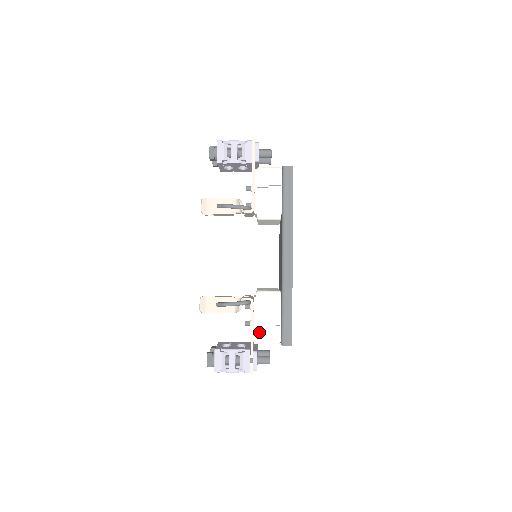
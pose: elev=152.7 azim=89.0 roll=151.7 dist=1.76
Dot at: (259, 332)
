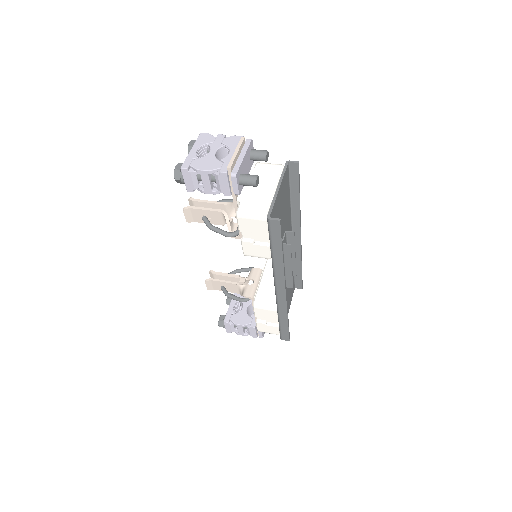
Dot at: (259, 327)
